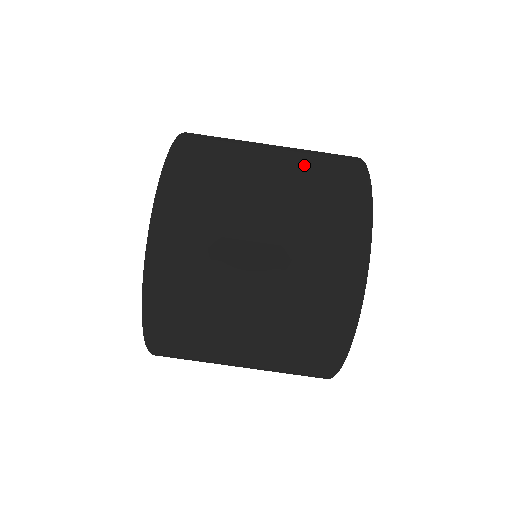
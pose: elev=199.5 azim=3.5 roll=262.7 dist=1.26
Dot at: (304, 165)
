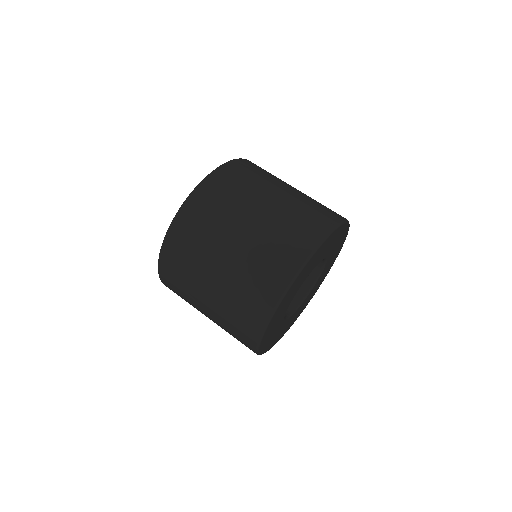
Dot at: (265, 238)
